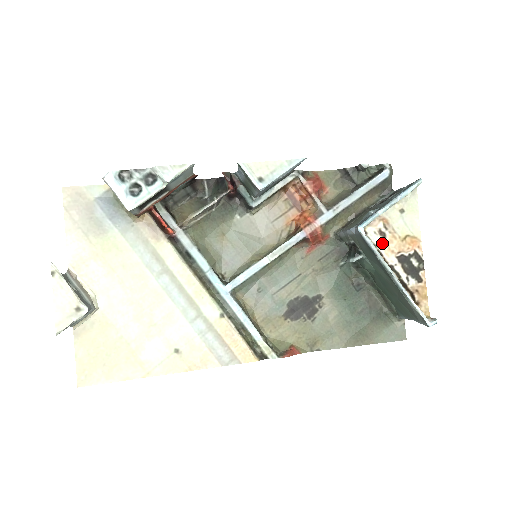
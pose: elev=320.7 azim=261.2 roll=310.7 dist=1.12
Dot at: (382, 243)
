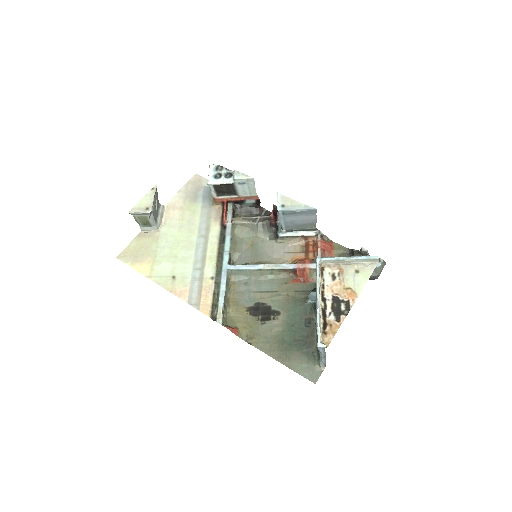
Dot at: (329, 282)
